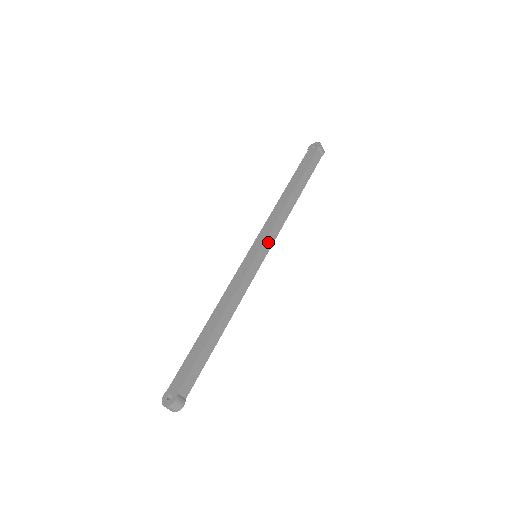
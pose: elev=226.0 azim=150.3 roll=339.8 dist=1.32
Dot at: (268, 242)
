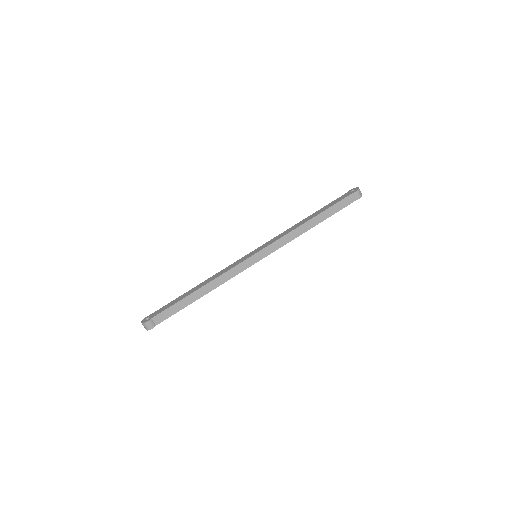
Dot at: (269, 249)
